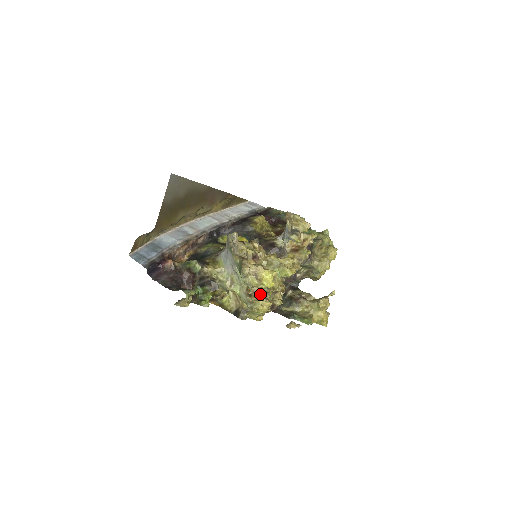
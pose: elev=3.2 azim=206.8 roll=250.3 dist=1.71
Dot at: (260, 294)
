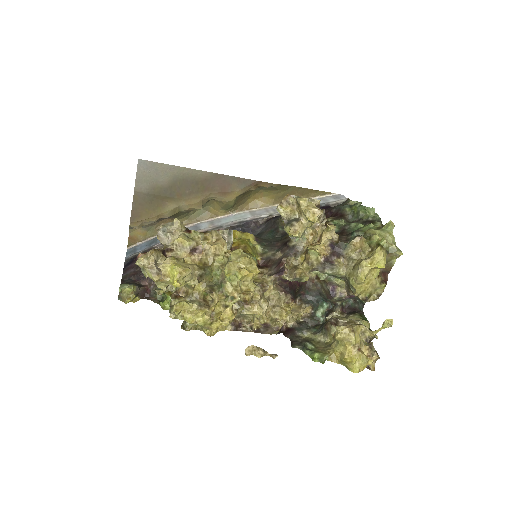
Dot at: (197, 299)
